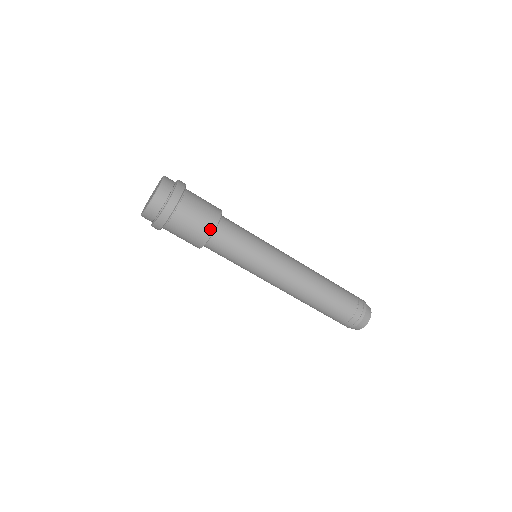
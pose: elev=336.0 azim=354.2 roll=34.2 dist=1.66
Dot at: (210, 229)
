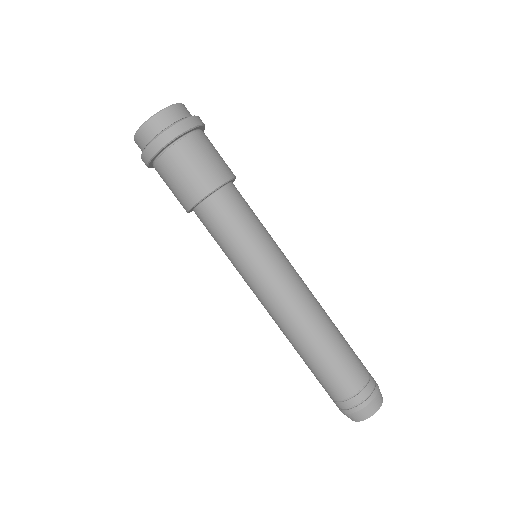
Dot at: (197, 195)
